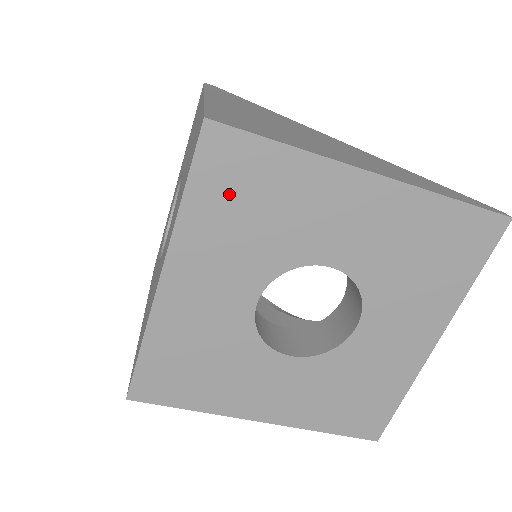
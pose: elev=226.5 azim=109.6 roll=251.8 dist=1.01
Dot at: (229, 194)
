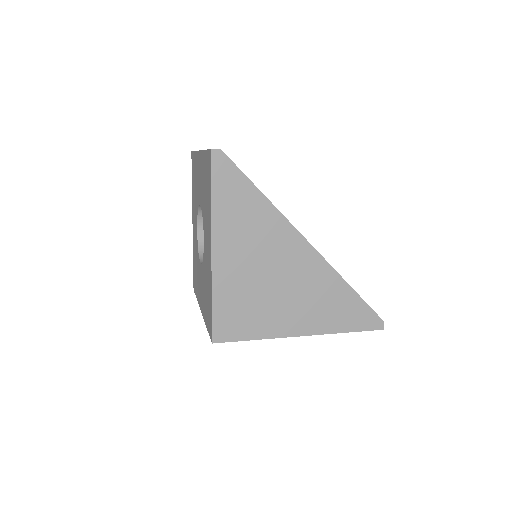
Dot at: occluded
